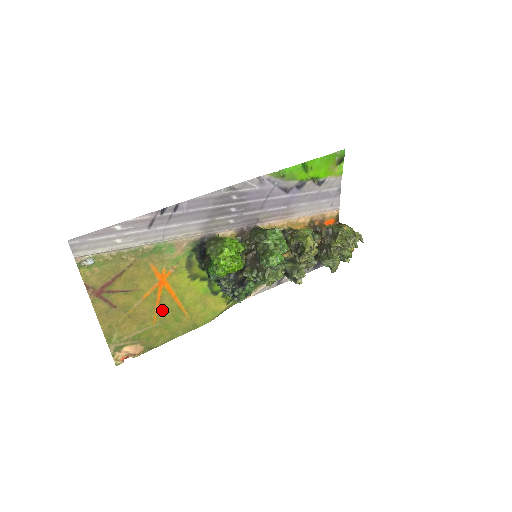
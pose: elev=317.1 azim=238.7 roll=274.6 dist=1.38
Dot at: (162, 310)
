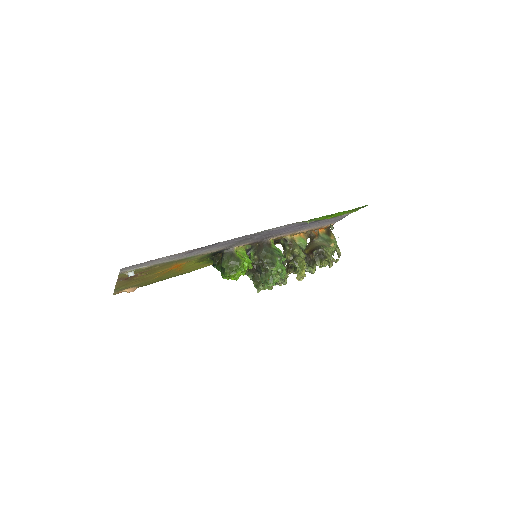
Dot at: (165, 274)
